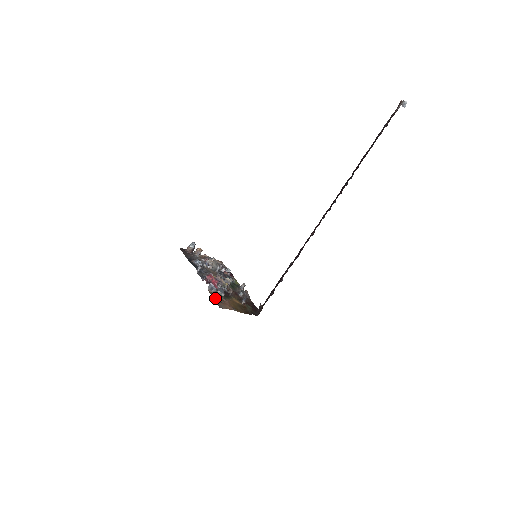
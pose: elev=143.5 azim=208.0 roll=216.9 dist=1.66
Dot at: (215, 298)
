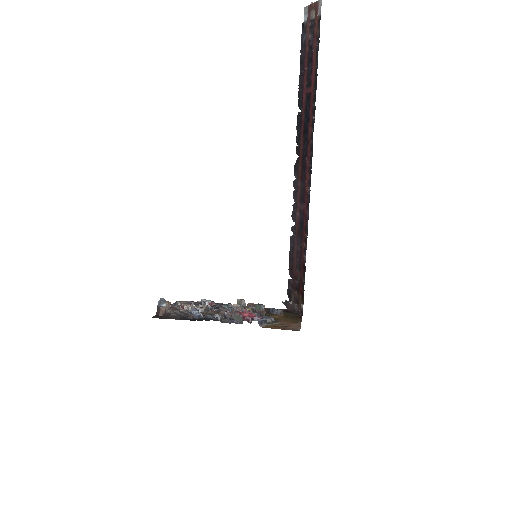
Dot at: (278, 328)
